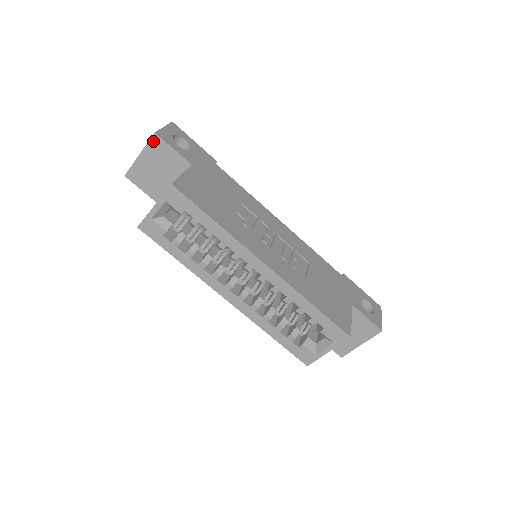
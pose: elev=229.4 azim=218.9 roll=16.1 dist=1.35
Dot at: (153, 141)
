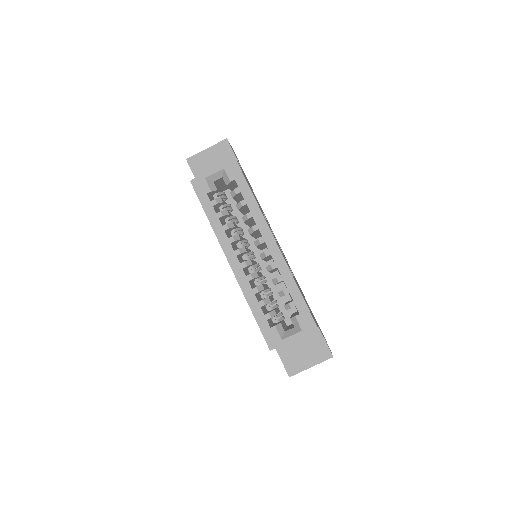
Dot at: (222, 143)
